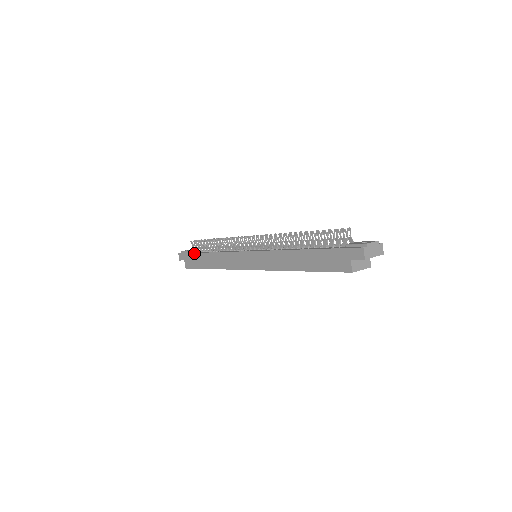
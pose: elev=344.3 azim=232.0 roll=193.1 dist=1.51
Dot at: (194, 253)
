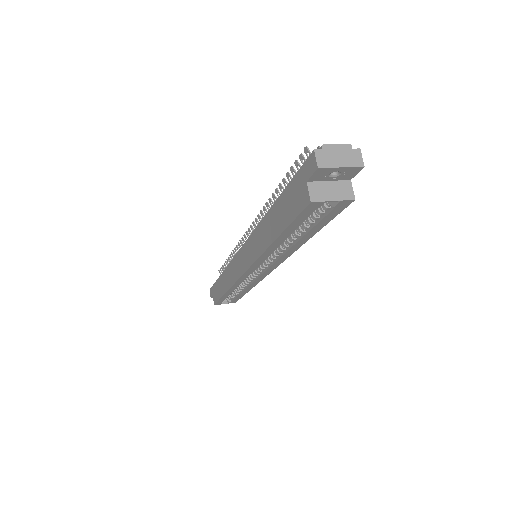
Dot at: (216, 281)
